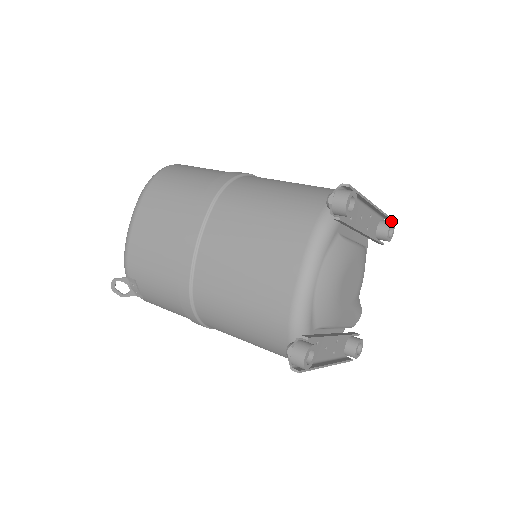
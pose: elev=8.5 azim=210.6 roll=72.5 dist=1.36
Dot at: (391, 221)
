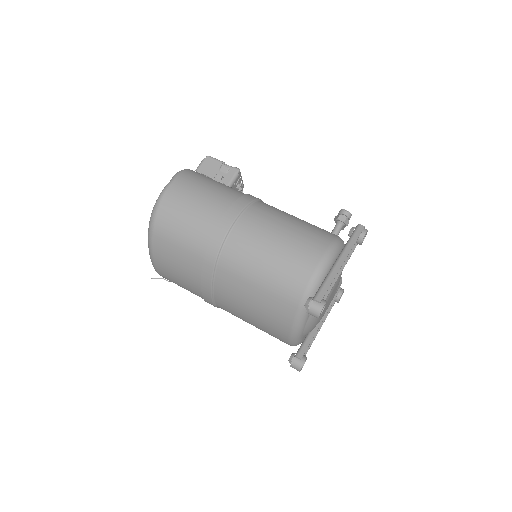
Dot at: (364, 232)
